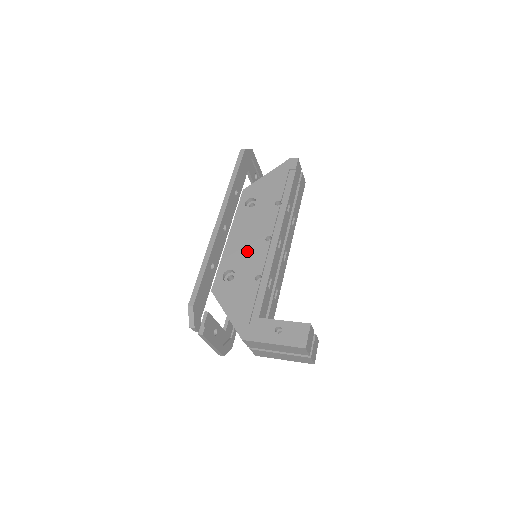
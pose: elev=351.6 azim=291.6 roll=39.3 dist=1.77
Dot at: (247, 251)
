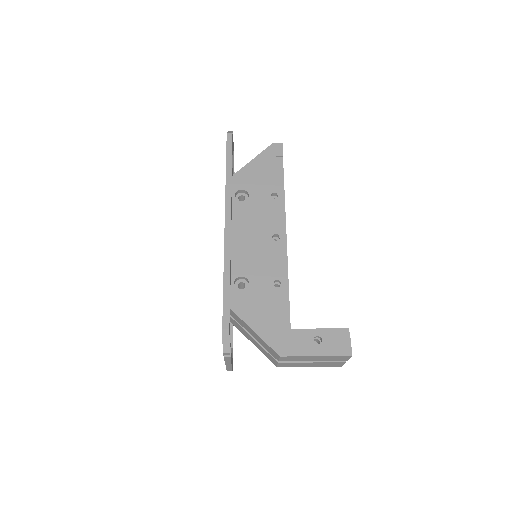
Dot at: (255, 253)
